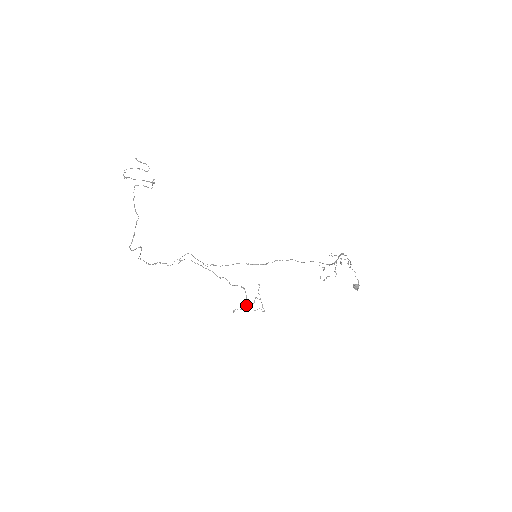
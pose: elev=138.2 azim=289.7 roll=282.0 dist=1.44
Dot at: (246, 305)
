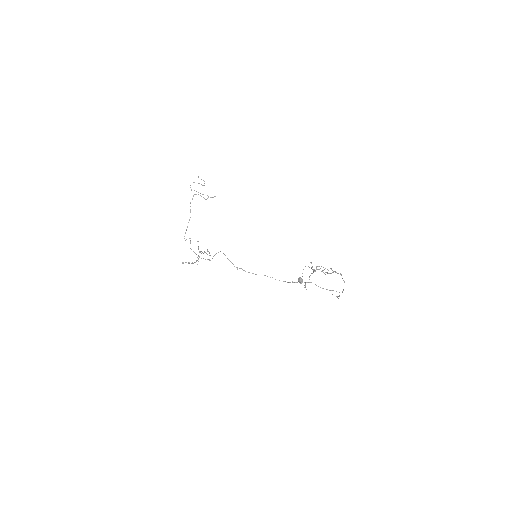
Dot at: occluded
